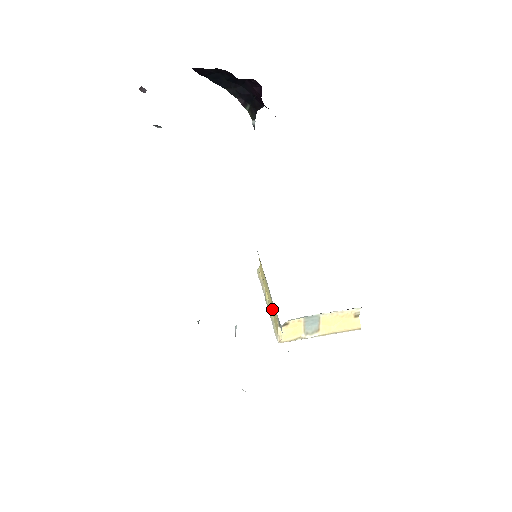
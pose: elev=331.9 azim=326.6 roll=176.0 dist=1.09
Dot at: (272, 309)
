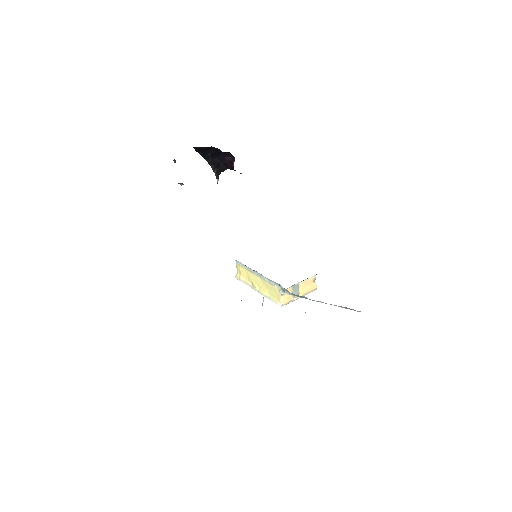
Dot at: (267, 290)
